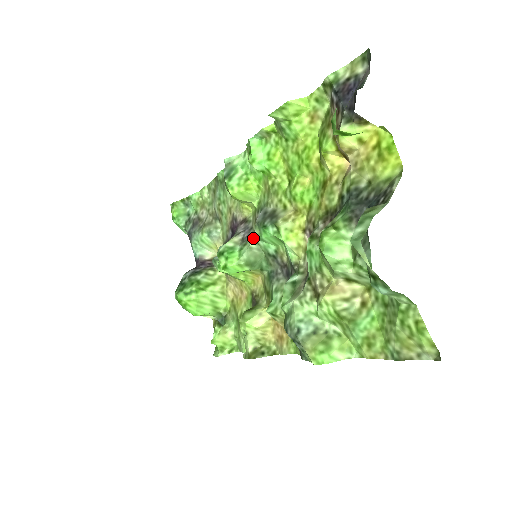
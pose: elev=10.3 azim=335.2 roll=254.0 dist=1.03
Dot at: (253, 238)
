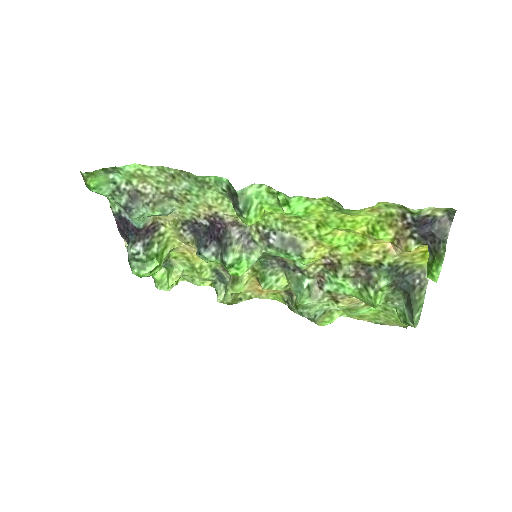
Dot at: (263, 251)
